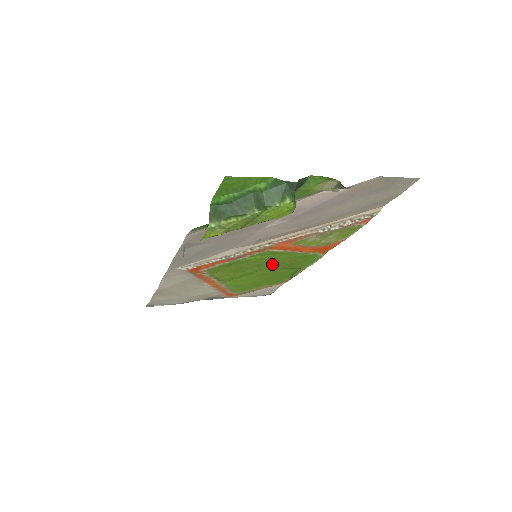
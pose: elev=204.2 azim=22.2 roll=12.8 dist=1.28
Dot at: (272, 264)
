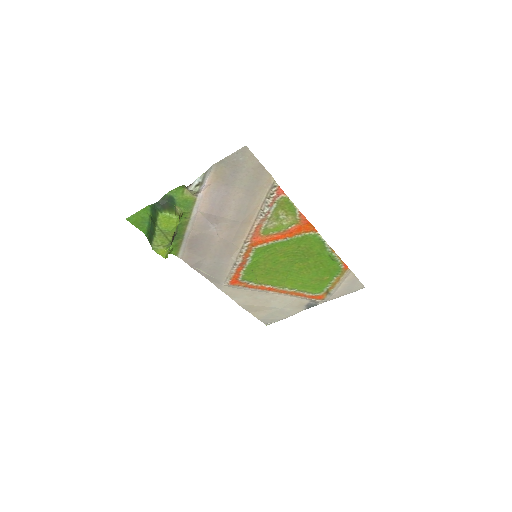
Dot at: (287, 258)
